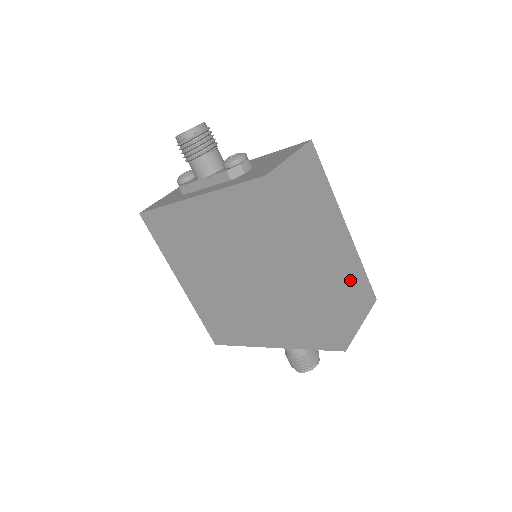
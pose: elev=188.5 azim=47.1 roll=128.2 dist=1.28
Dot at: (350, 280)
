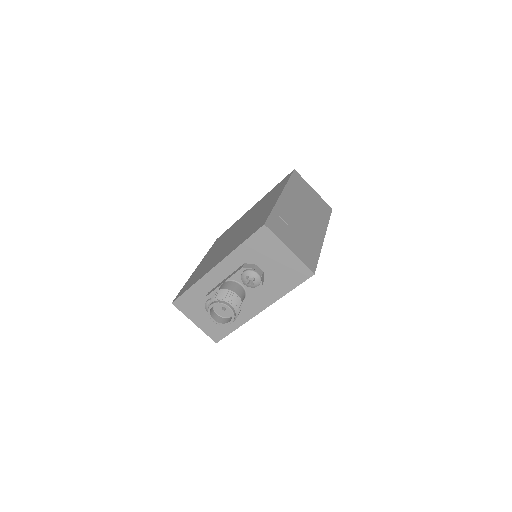
Dot at: (303, 237)
